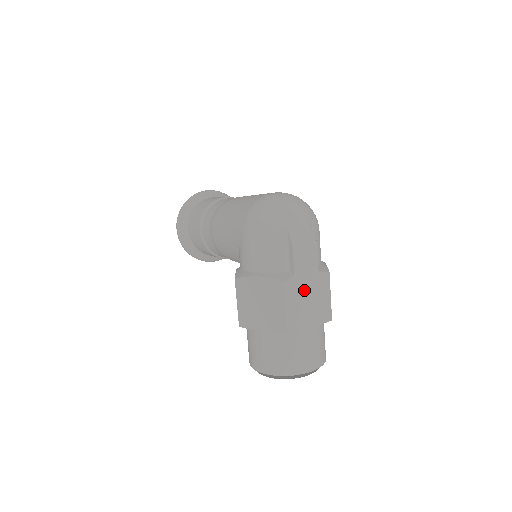
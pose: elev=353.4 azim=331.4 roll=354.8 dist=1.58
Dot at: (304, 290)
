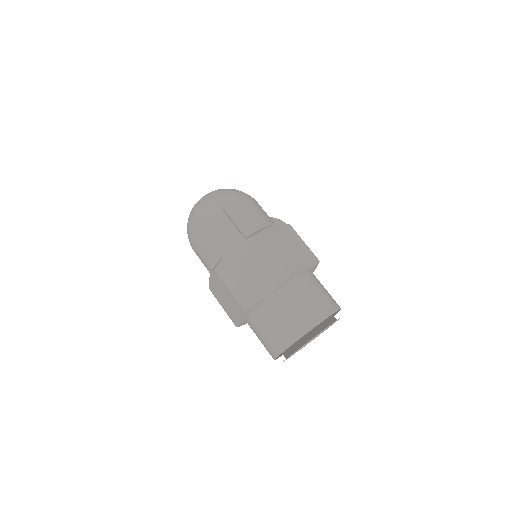
Dot at: (240, 264)
